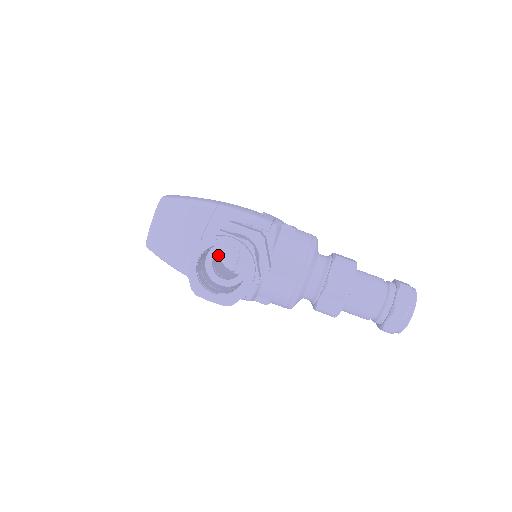
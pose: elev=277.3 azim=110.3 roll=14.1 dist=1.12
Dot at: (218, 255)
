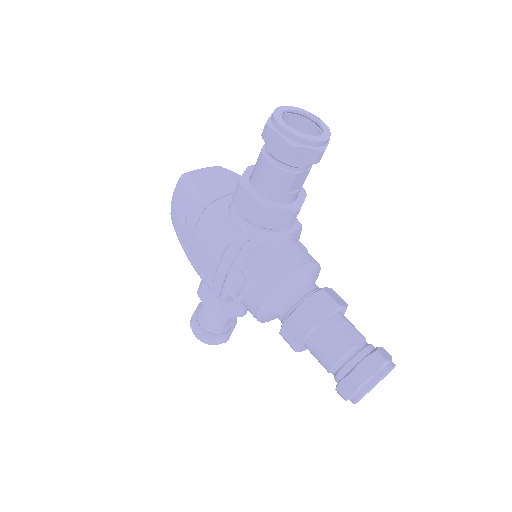
Dot at: occluded
